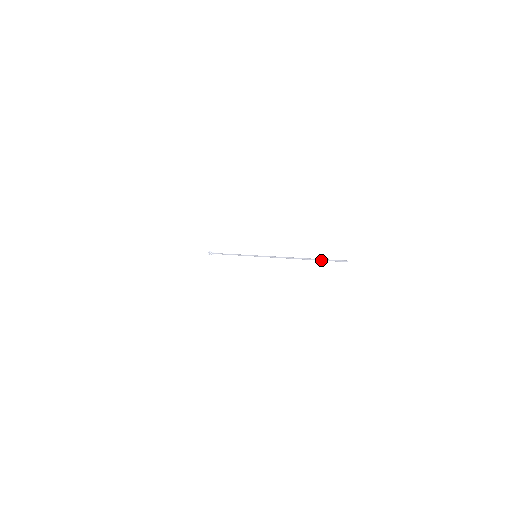
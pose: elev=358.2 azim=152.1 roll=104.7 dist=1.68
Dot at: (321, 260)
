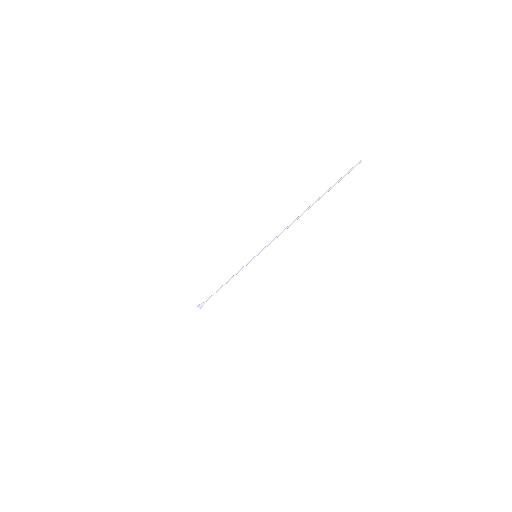
Dot at: (332, 186)
